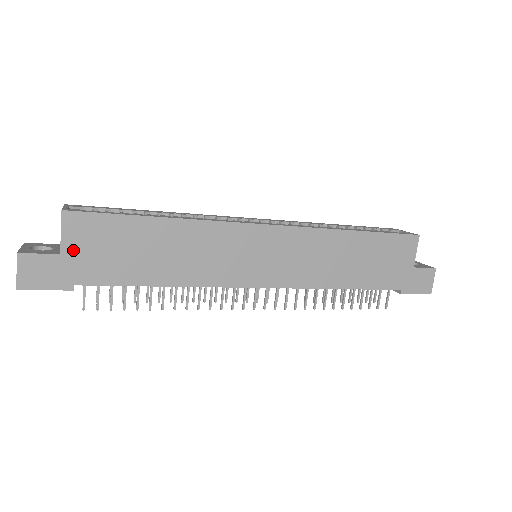
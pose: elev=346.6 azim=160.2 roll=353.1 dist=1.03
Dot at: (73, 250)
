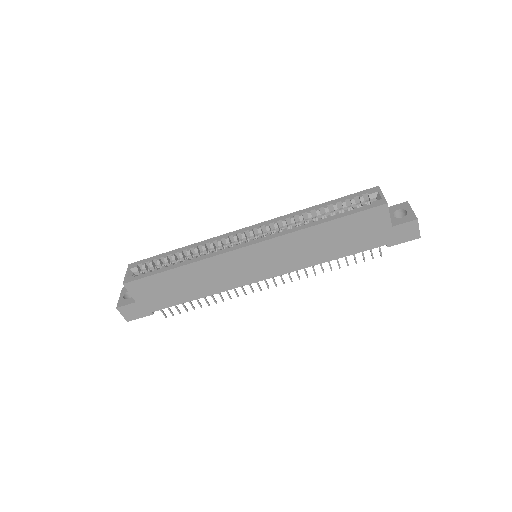
Dot at: (141, 298)
